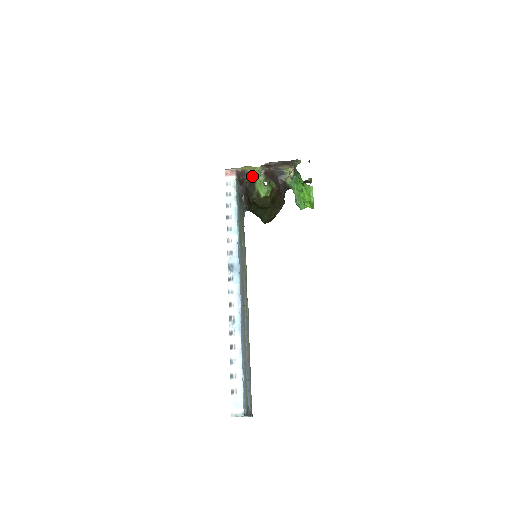
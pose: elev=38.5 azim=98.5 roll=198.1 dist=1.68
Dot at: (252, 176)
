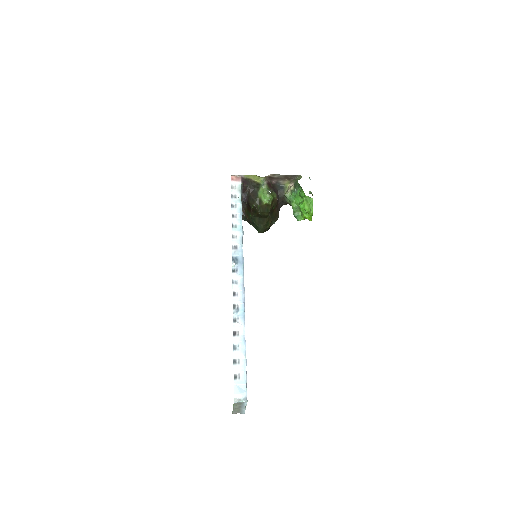
Dot at: (255, 185)
